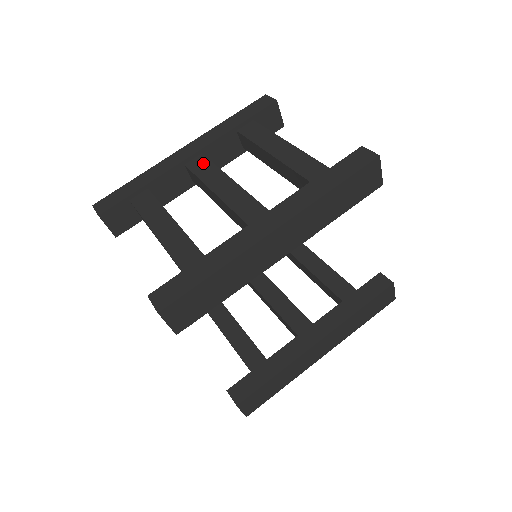
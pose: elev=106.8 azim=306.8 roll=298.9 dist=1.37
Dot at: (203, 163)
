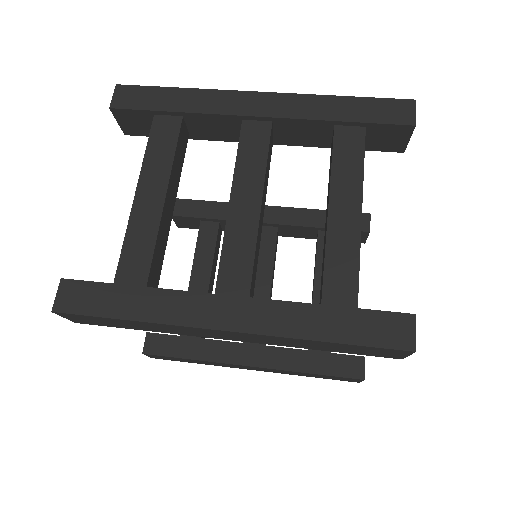
Dot at: (260, 140)
